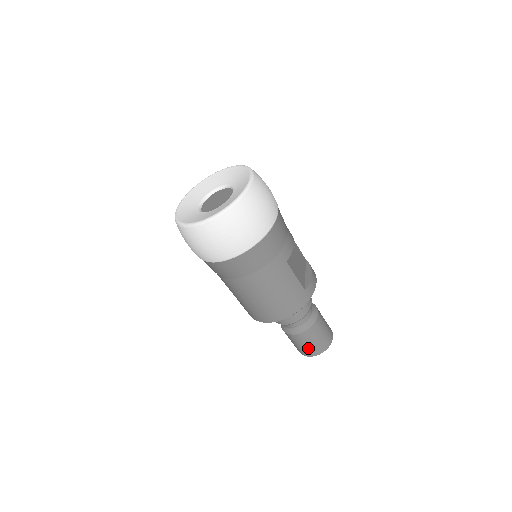
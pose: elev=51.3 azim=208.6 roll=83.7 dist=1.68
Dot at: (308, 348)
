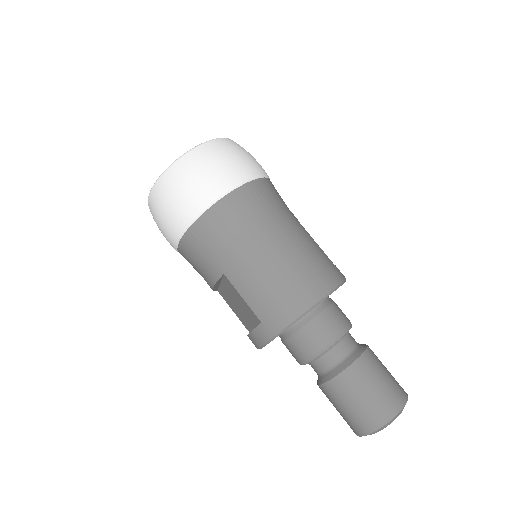
Dot at: (380, 395)
